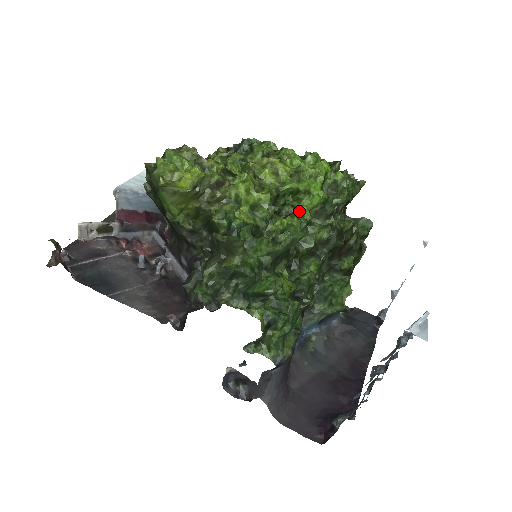
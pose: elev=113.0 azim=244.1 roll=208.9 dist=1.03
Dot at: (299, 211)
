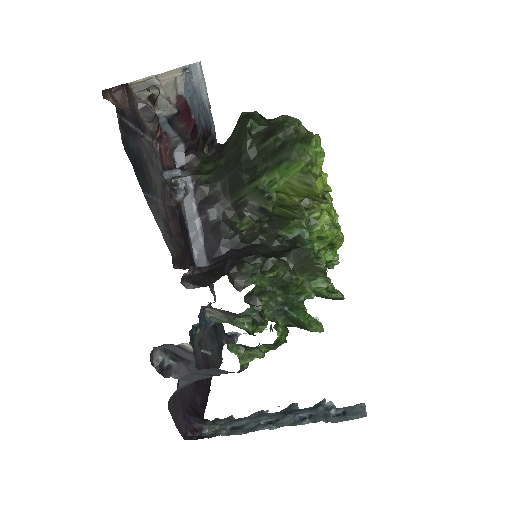
Dot at: occluded
